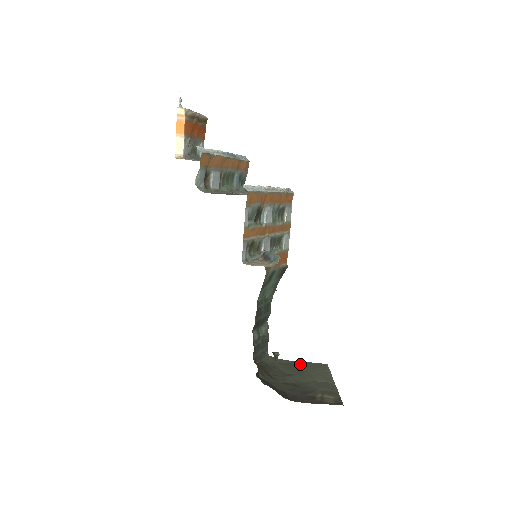
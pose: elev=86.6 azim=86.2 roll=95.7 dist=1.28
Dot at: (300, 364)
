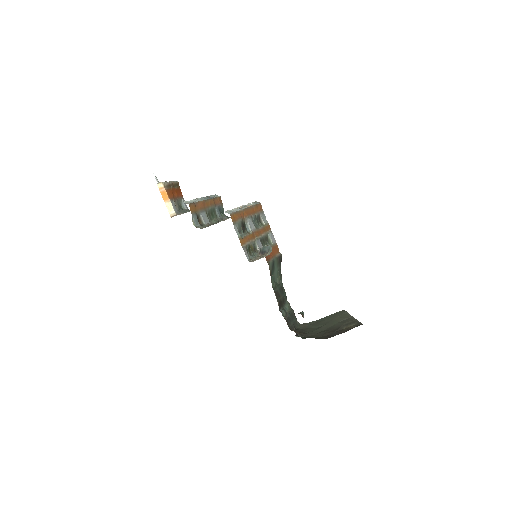
Dot at: (324, 319)
